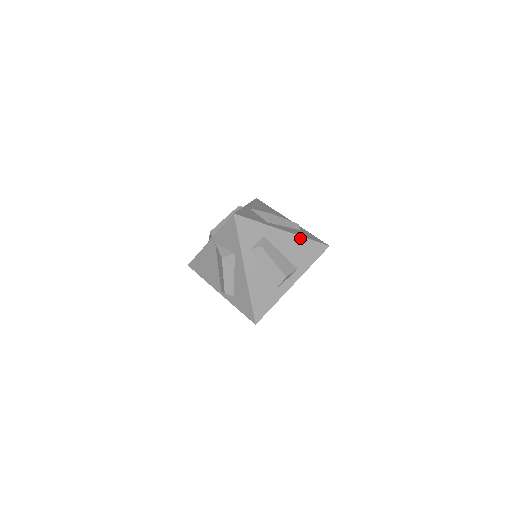
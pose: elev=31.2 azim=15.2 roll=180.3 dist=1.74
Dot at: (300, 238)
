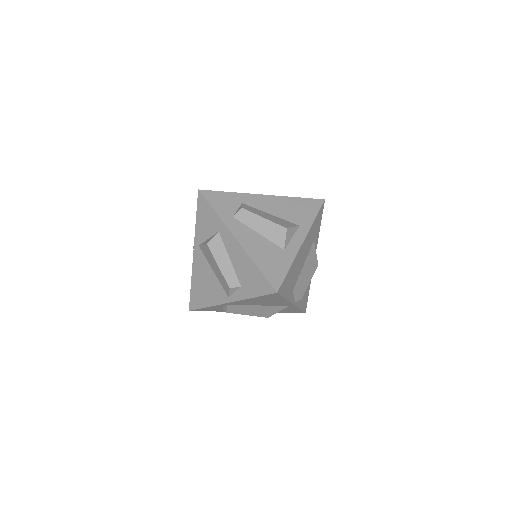
Dot at: (286, 198)
